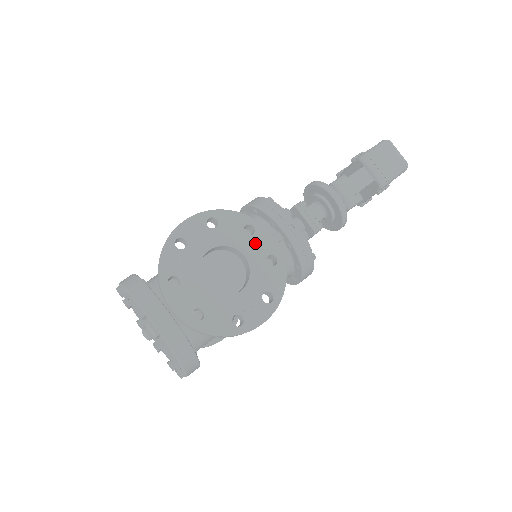
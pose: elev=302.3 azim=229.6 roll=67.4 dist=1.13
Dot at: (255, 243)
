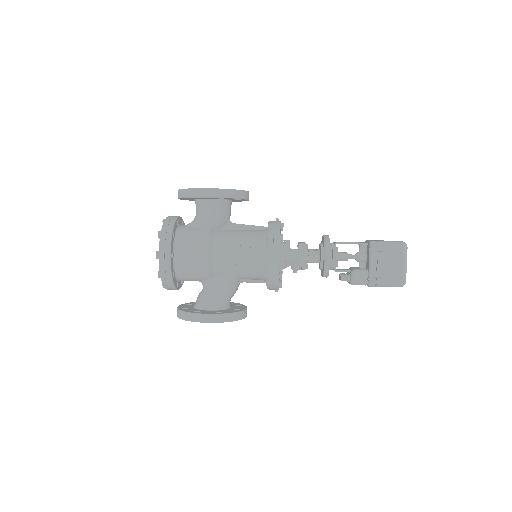
Dot at: occluded
